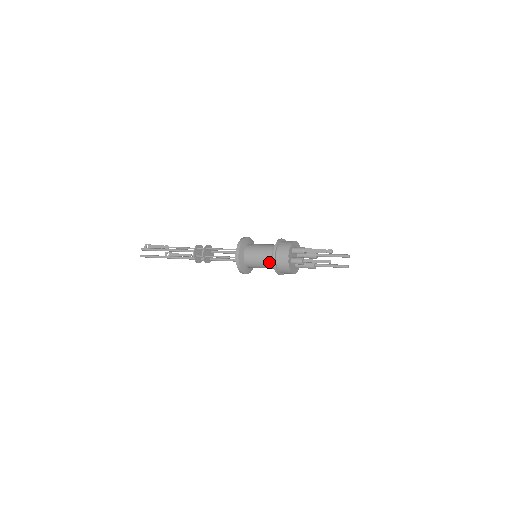
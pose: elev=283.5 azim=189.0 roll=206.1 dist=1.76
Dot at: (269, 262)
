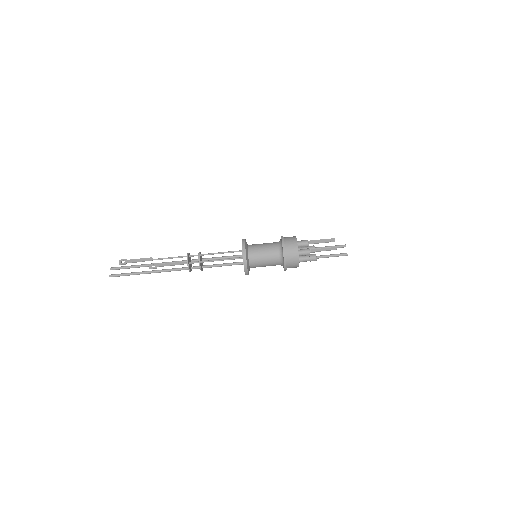
Dot at: (276, 256)
